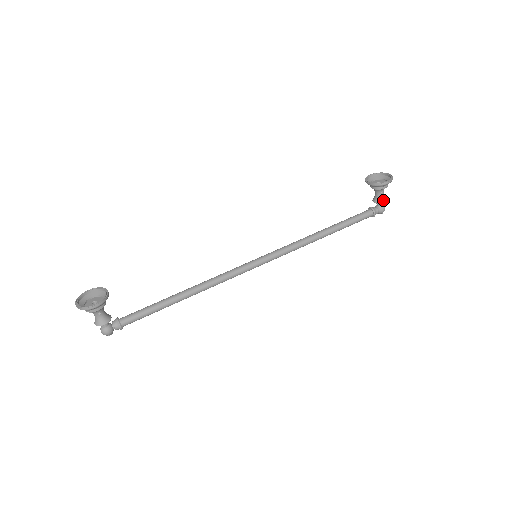
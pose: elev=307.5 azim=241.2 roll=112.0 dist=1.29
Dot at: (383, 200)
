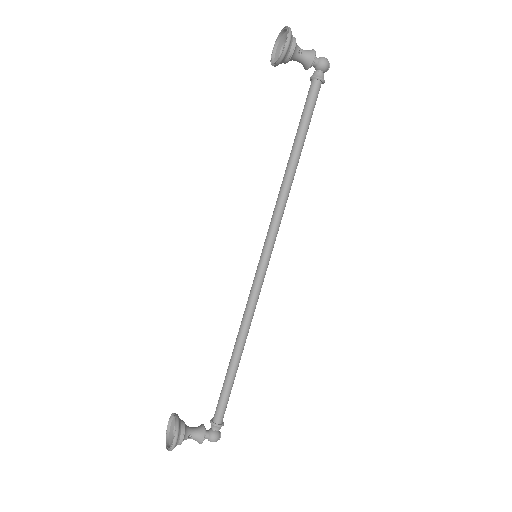
Dot at: (311, 57)
